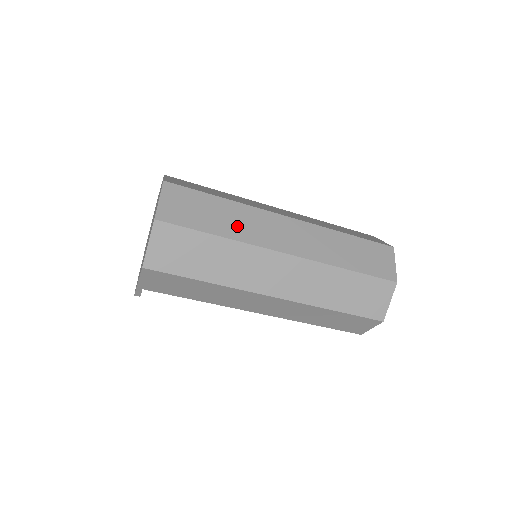
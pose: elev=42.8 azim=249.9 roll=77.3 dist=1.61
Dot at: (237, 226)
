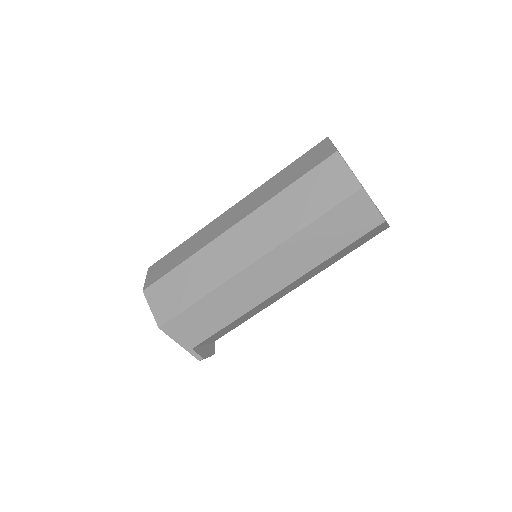
Dot at: (196, 245)
